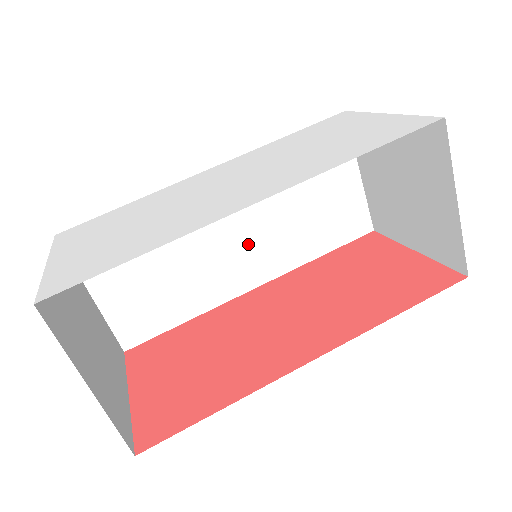
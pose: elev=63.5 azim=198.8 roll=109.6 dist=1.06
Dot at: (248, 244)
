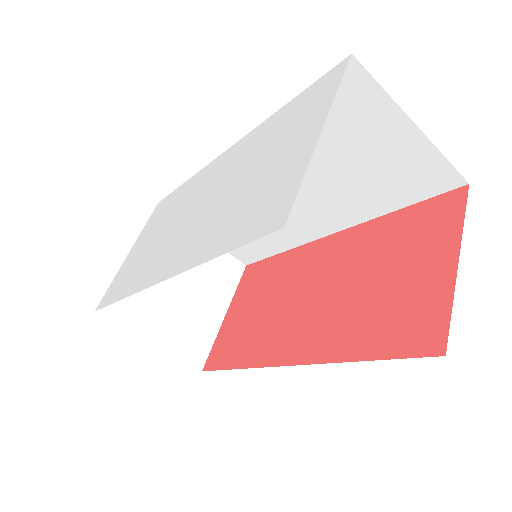
Dot at: (301, 203)
